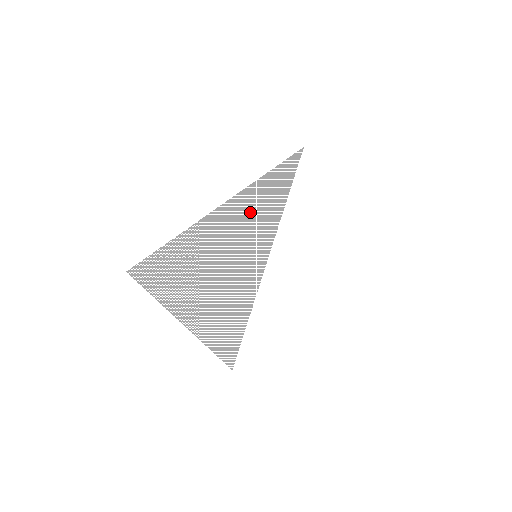
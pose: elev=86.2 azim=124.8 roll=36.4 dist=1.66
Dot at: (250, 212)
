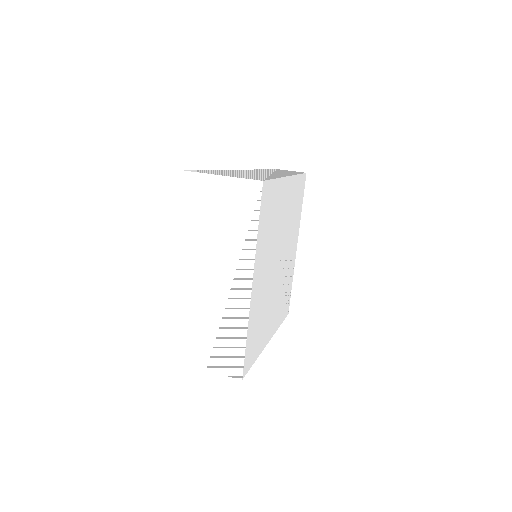
Dot at: (262, 254)
